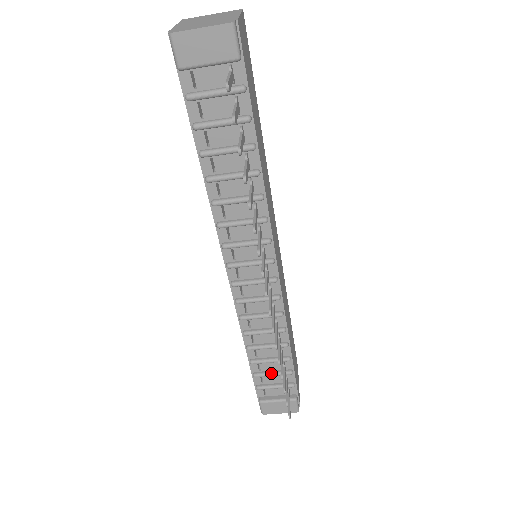
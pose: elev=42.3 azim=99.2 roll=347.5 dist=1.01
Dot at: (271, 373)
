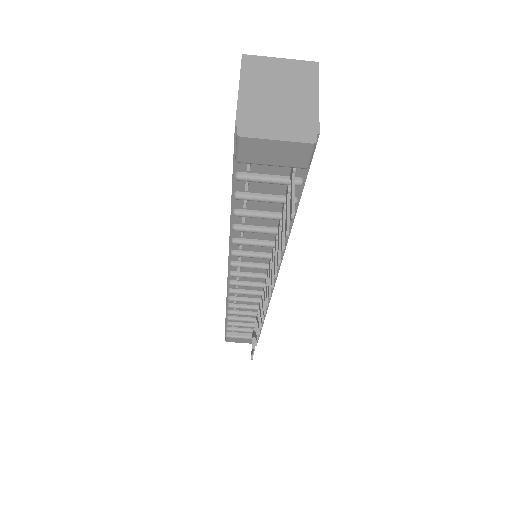
Dot at: (243, 325)
